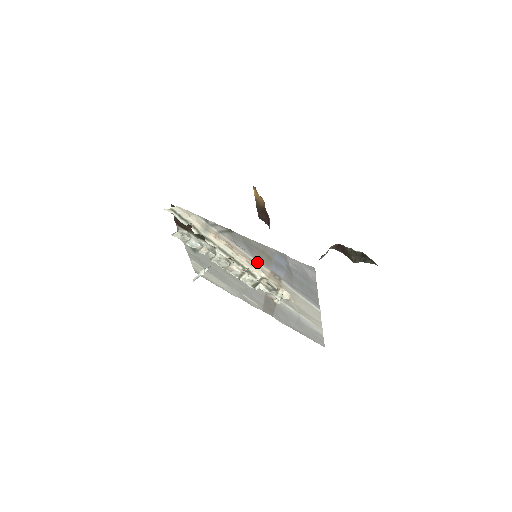
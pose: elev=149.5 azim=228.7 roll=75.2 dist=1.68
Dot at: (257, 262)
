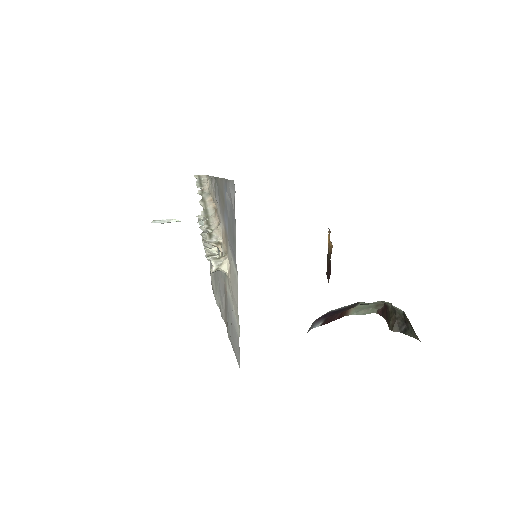
Dot at: (221, 219)
